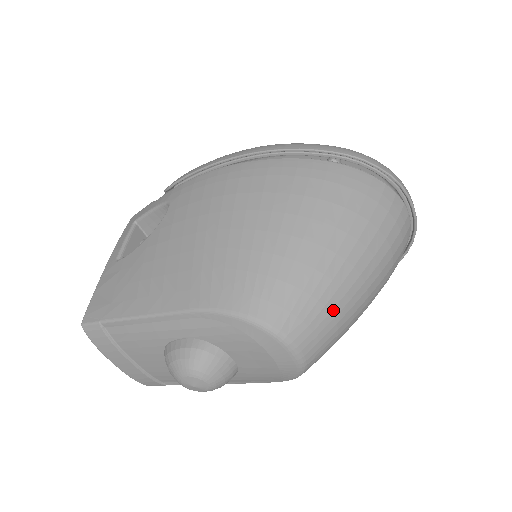
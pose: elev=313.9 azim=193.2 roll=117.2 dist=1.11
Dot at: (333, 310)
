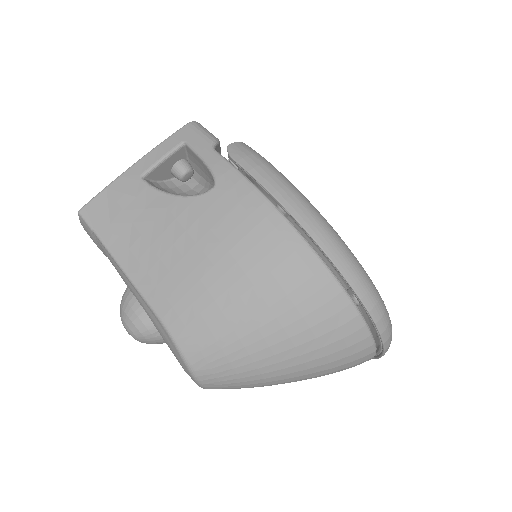
Dot at: (249, 387)
